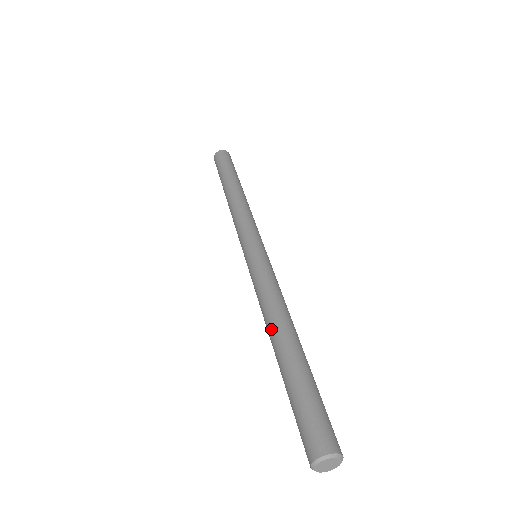
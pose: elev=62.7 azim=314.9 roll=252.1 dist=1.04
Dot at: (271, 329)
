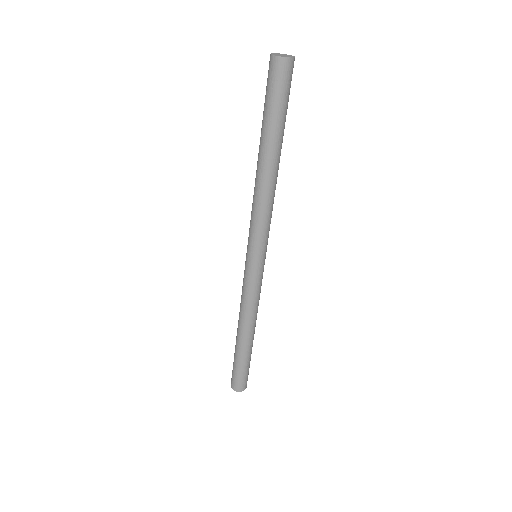
Dot at: (246, 330)
